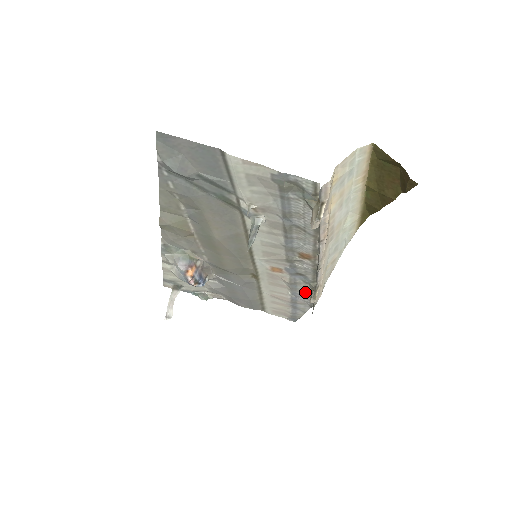
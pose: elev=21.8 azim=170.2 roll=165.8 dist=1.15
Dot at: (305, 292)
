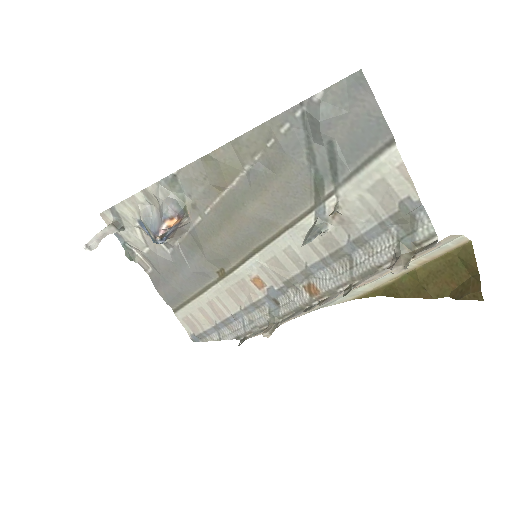
Dot at: (254, 321)
